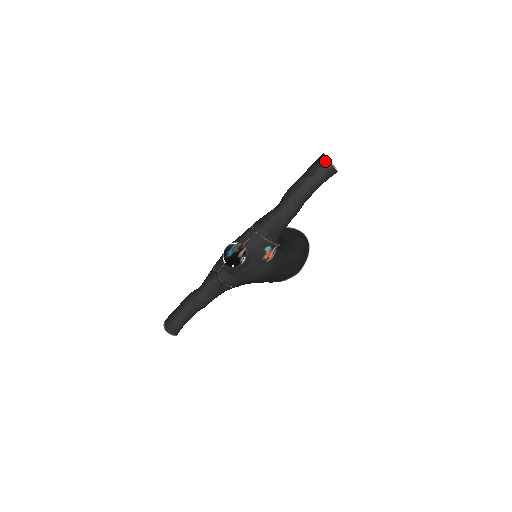
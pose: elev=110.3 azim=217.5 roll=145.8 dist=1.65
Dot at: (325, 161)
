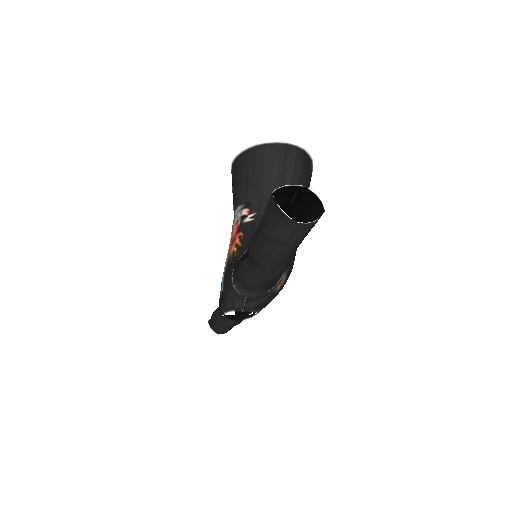
Dot at: (290, 224)
